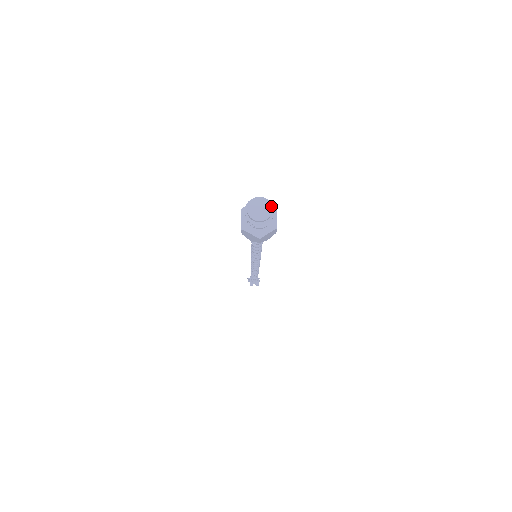
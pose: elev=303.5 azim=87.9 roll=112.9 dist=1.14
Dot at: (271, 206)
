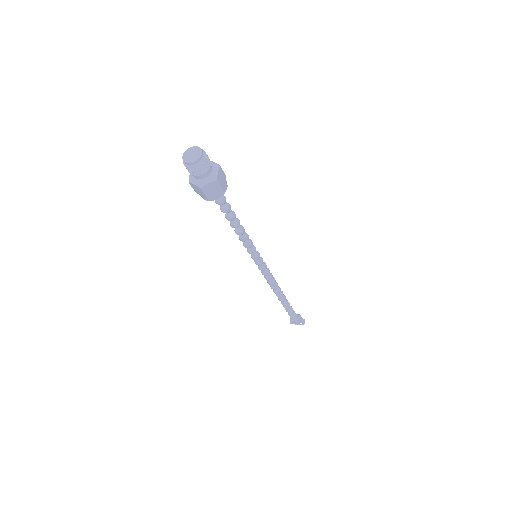
Dot at: (201, 152)
